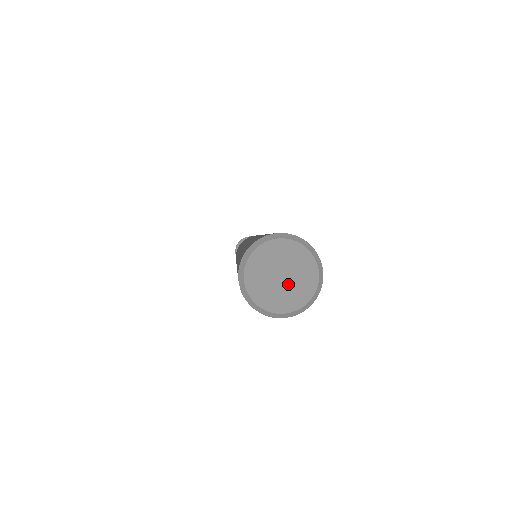
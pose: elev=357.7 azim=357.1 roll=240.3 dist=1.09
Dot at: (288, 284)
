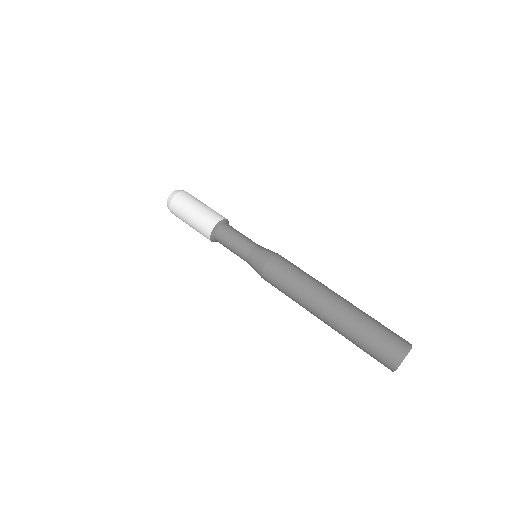
Dot at: occluded
